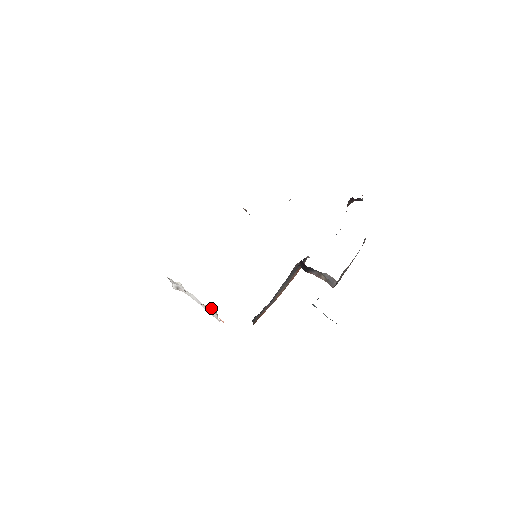
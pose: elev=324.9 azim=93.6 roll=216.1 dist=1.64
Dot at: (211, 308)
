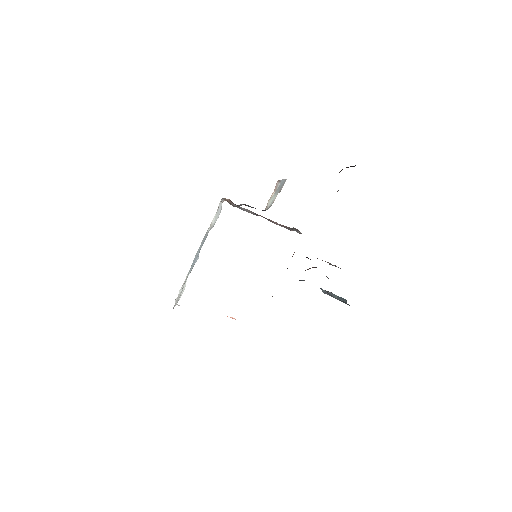
Dot at: occluded
